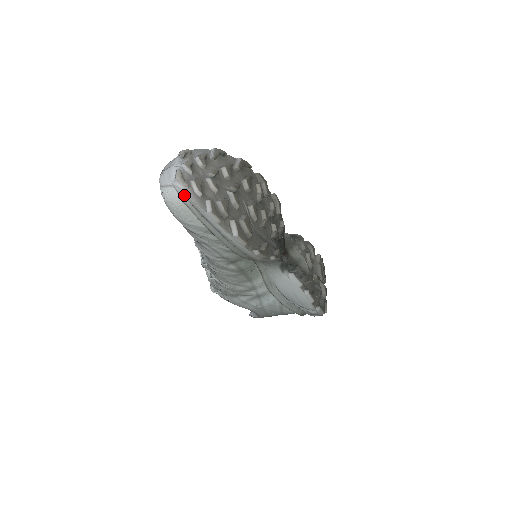
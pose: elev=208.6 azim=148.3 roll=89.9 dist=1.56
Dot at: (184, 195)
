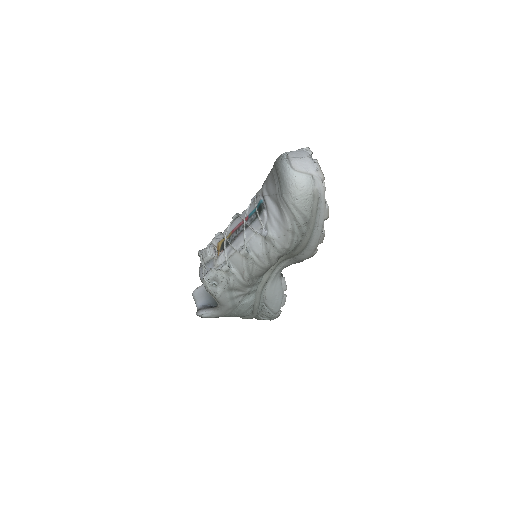
Dot at: (320, 187)
